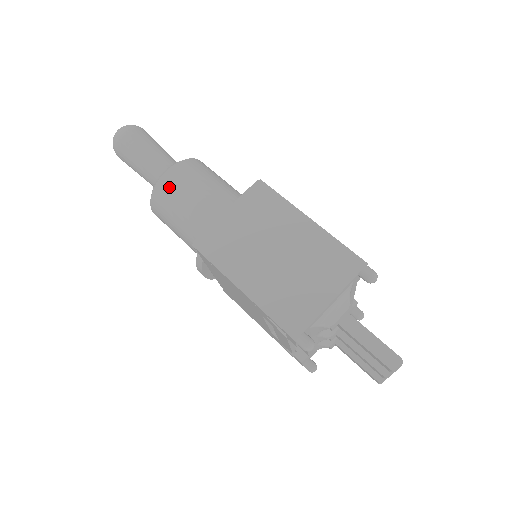
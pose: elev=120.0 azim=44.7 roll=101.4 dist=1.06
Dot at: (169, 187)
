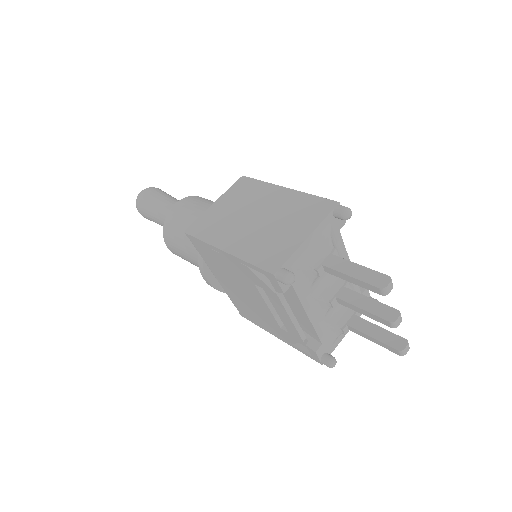
Dot at: (176, 215)
